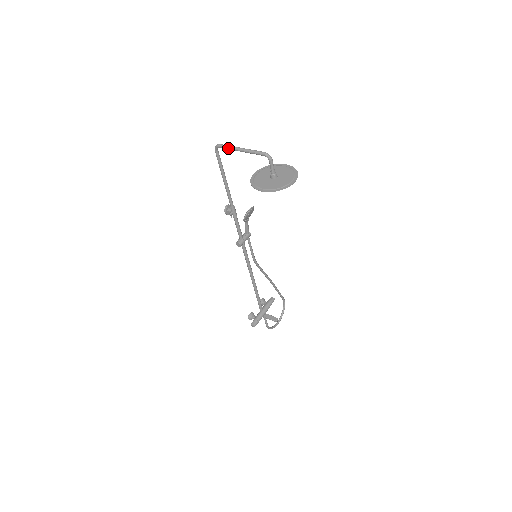
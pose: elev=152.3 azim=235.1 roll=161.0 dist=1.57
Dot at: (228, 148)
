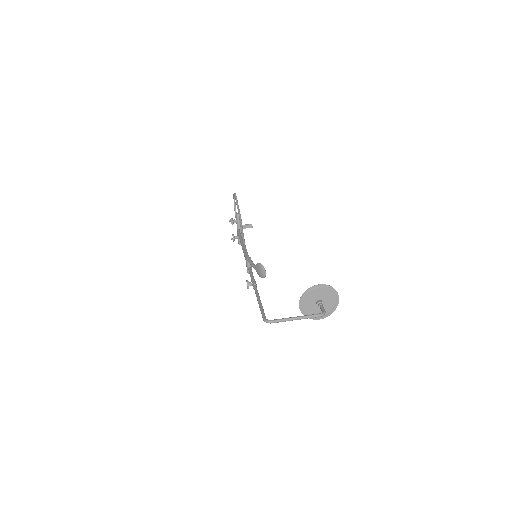
Dot at: occluded
